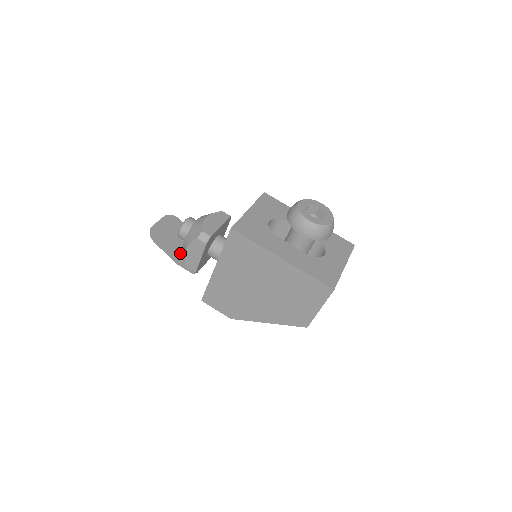
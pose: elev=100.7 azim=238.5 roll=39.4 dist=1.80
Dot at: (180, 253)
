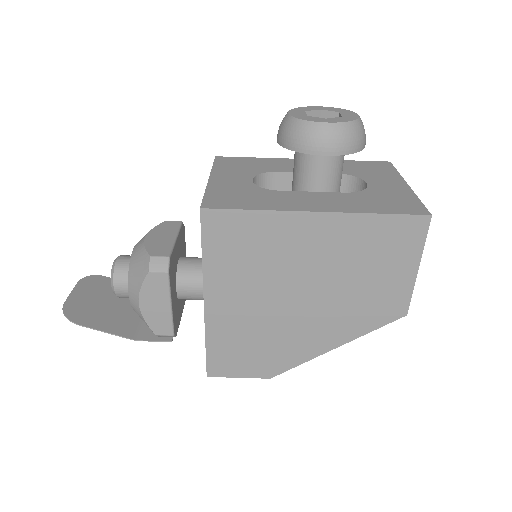
Dot at: (132, 322)
